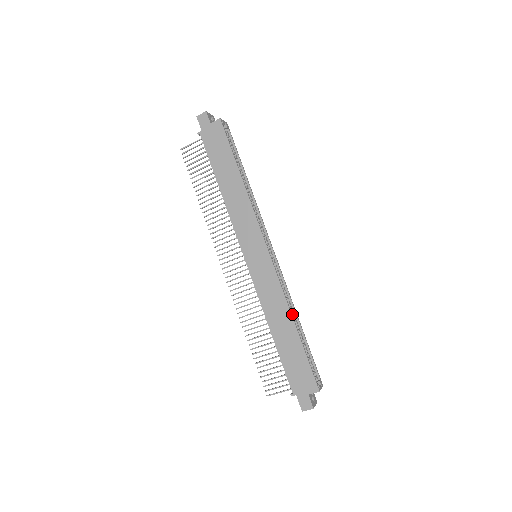
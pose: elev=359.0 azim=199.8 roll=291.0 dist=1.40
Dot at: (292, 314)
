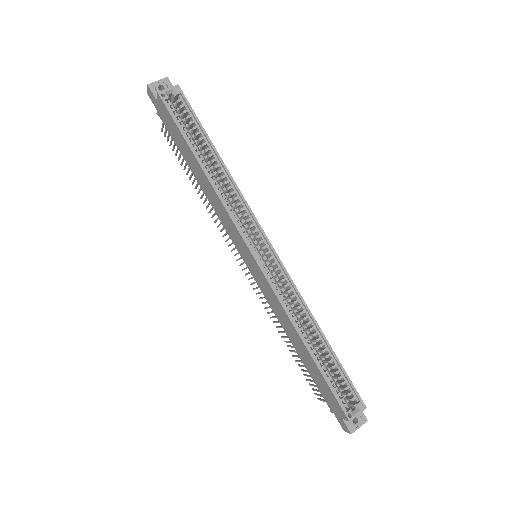
Dot at: (311, 324)
